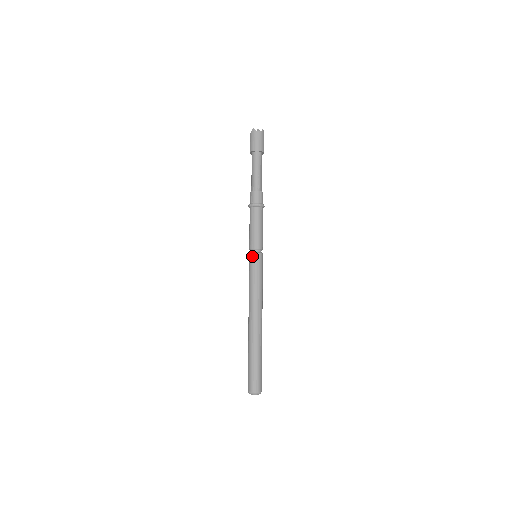
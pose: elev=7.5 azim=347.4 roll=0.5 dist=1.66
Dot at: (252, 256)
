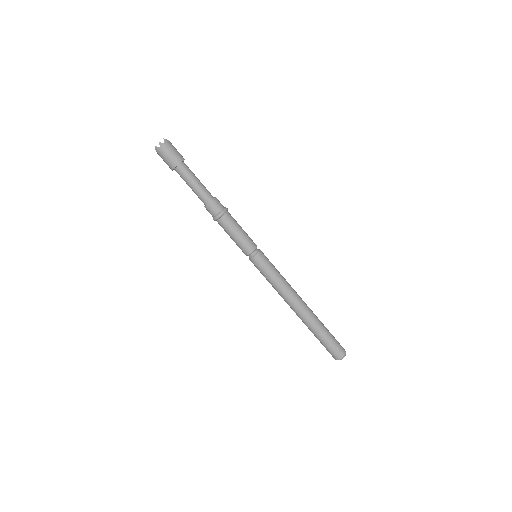
Dot at: (253, 261)
